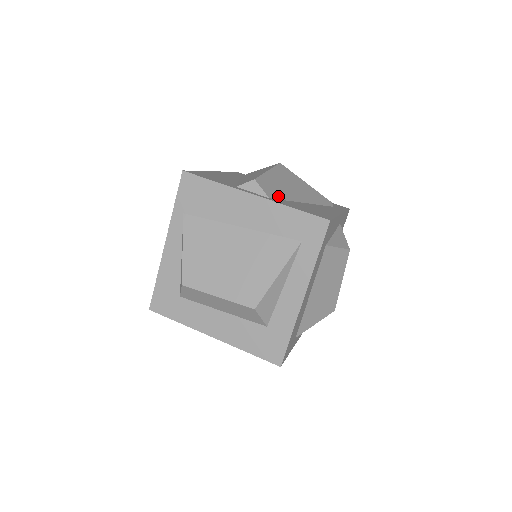
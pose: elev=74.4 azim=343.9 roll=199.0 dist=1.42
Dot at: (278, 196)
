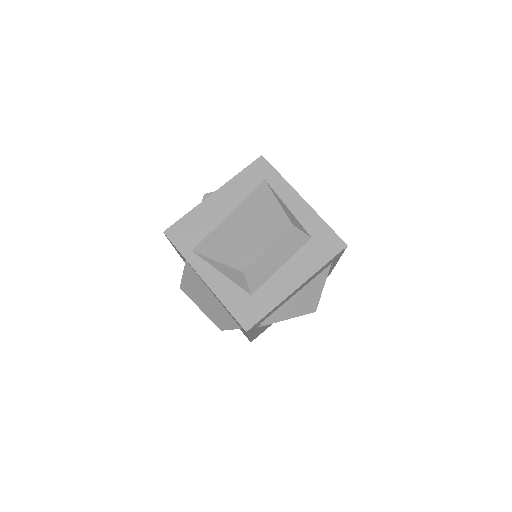
Dot at: occluded
